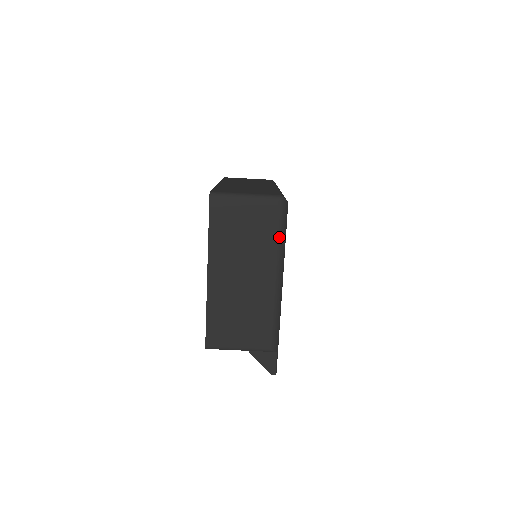
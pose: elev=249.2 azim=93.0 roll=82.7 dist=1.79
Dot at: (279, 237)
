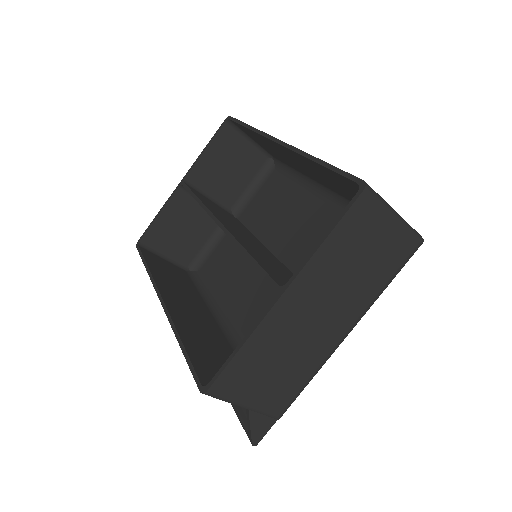
Dot at: (386, 285)
